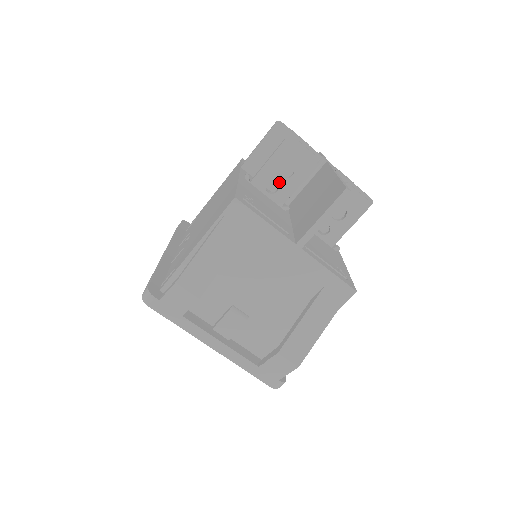
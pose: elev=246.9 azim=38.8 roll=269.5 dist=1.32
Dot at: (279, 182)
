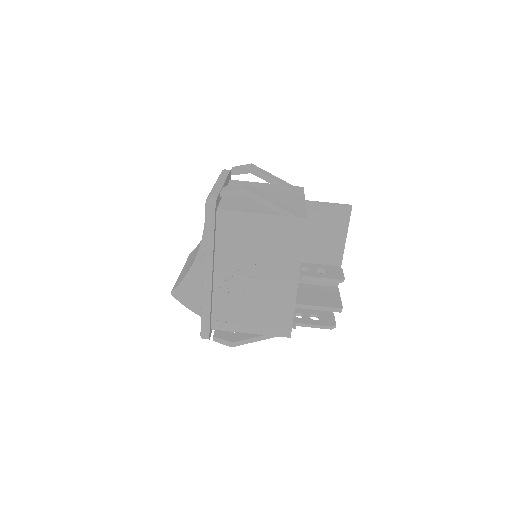
Dot at: occluded
